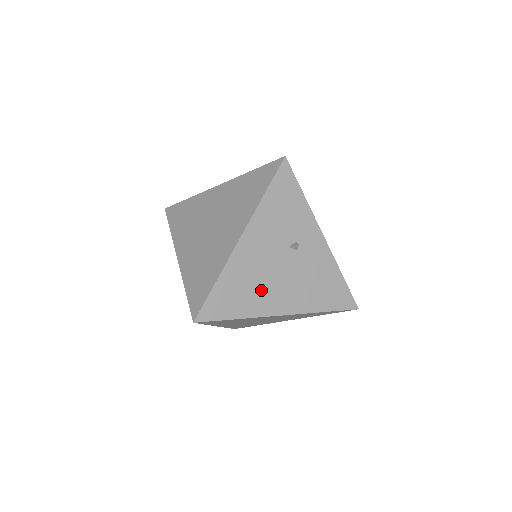
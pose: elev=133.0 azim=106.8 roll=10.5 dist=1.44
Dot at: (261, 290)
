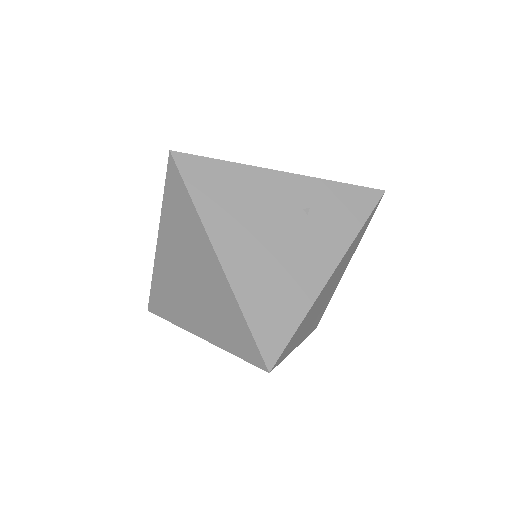
Dot at: occluded
